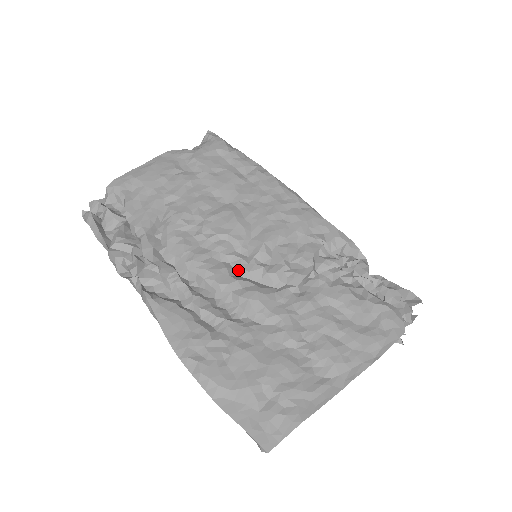
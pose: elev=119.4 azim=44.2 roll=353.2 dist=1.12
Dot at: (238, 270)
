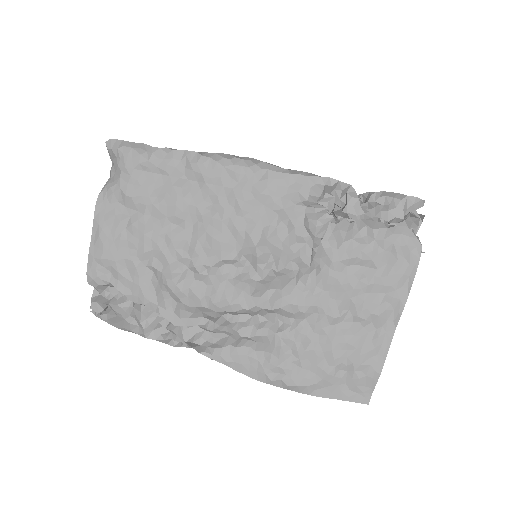
Dot at: (253, 284)
